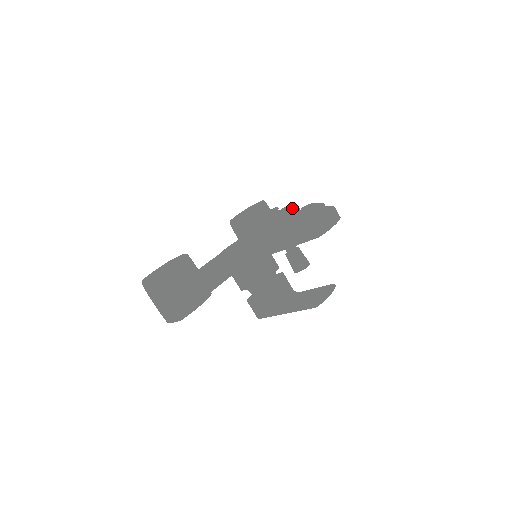
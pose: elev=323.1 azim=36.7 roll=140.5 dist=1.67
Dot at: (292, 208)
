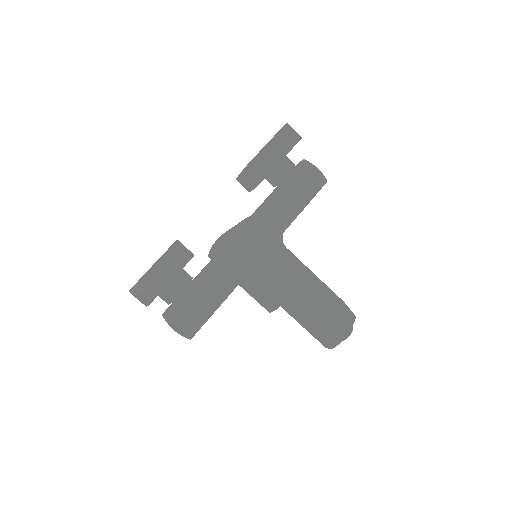
Dot at: occluded
